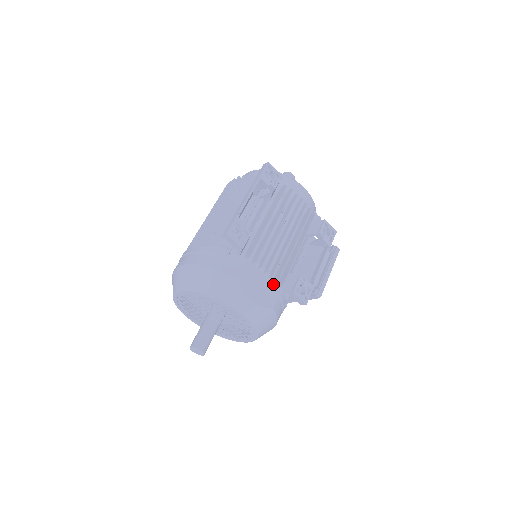
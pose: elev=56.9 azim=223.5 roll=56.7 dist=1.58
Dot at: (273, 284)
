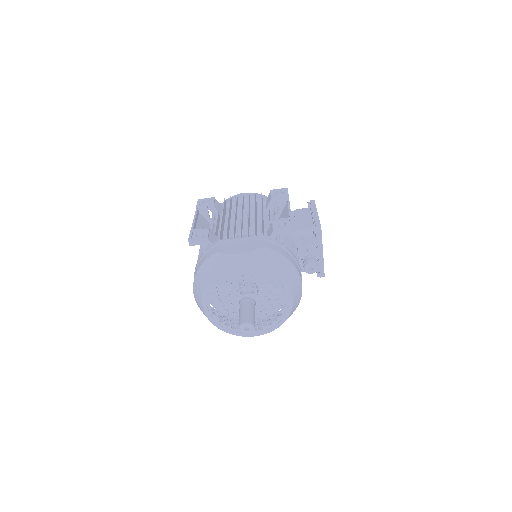
Dot at: (252, 238)
